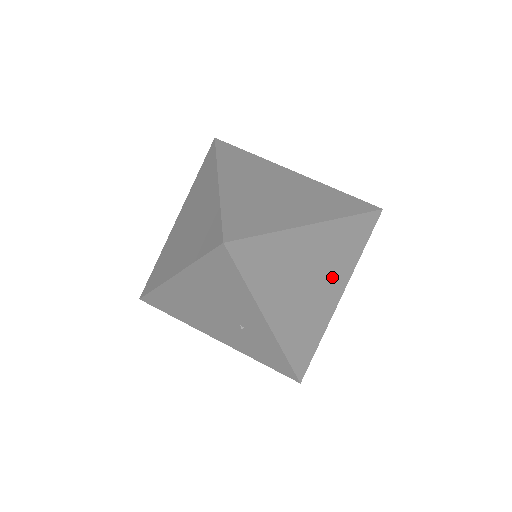
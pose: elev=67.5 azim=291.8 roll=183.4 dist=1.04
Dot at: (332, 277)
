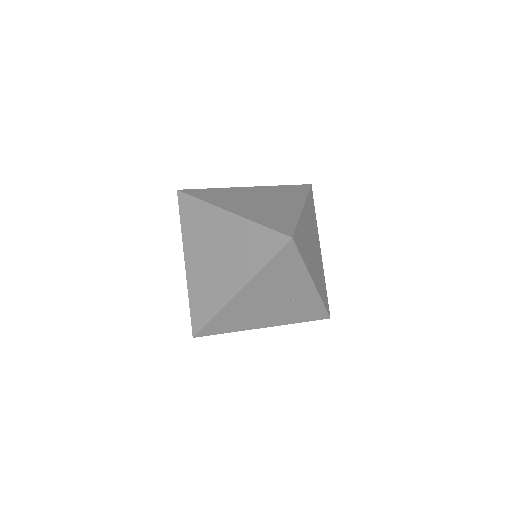
Dot at: (315, 239)
